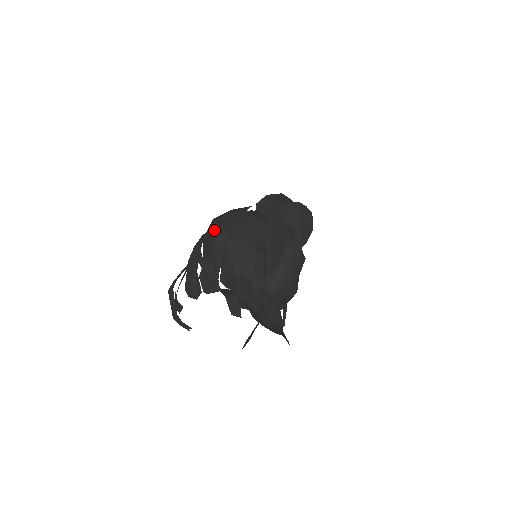
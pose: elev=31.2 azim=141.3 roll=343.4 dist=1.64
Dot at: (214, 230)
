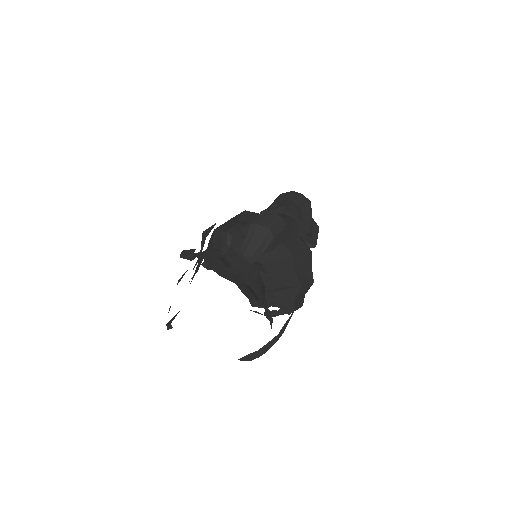
Dot at: occluded
